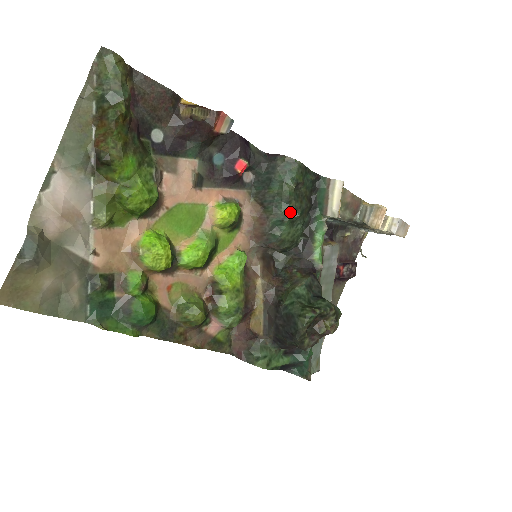
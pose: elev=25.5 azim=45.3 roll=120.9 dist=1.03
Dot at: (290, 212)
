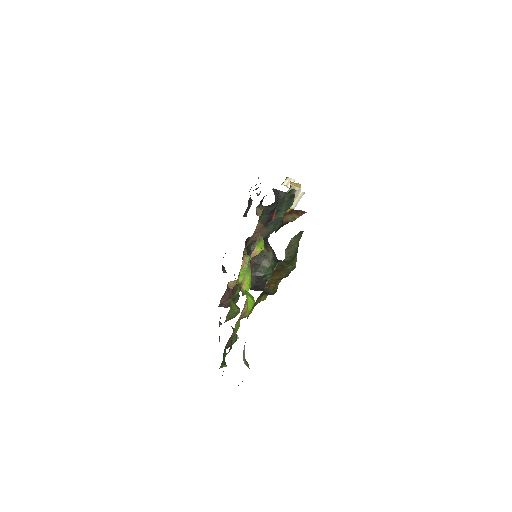
Dot at: (280, 224)
